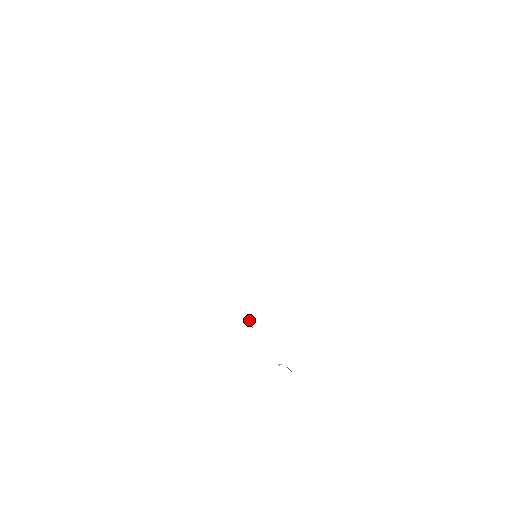
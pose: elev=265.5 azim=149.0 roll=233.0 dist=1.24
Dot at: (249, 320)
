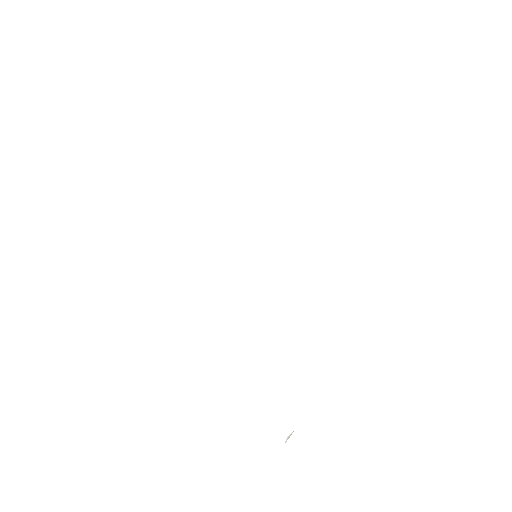
Dot at: occluded
